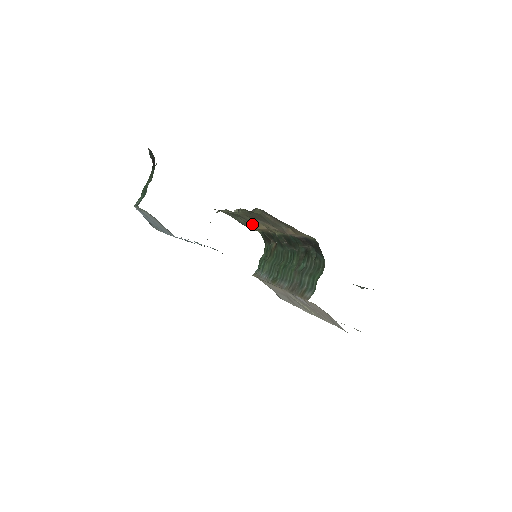
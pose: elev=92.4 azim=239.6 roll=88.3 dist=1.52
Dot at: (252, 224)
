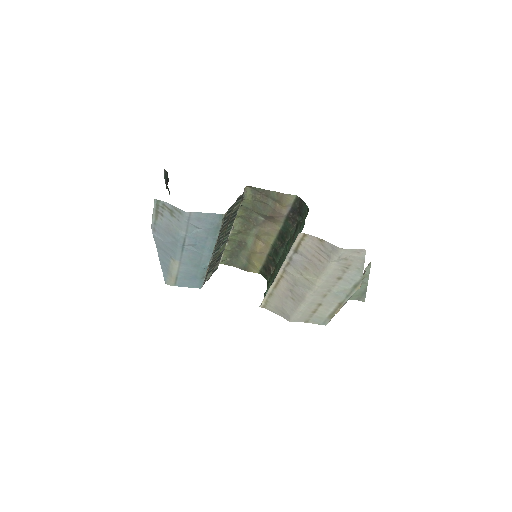
Dot at: (251, 250)
